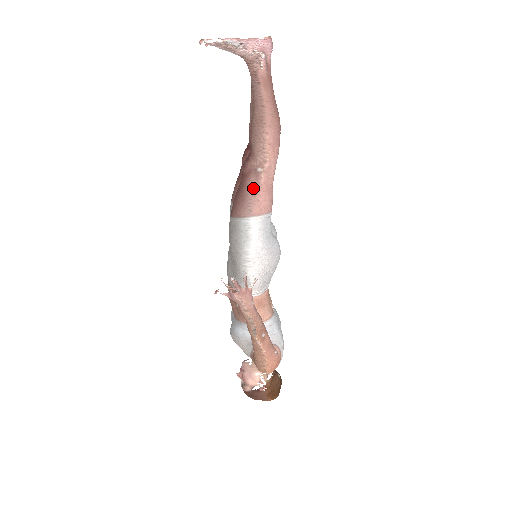
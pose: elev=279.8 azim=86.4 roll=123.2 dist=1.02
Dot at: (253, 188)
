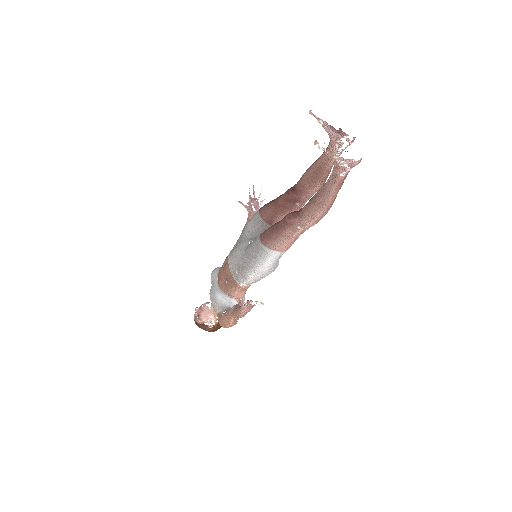
Dot at: (287, 235)
